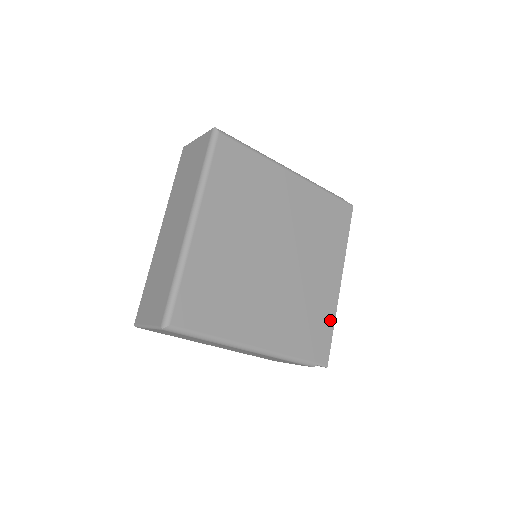
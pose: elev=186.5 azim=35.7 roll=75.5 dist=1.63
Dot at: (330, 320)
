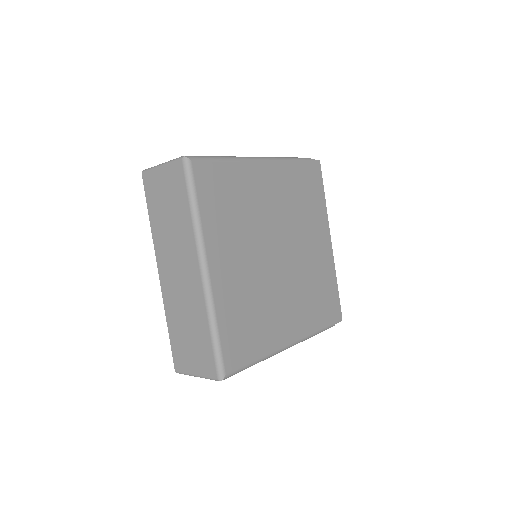
Dot at: (333, 280)
